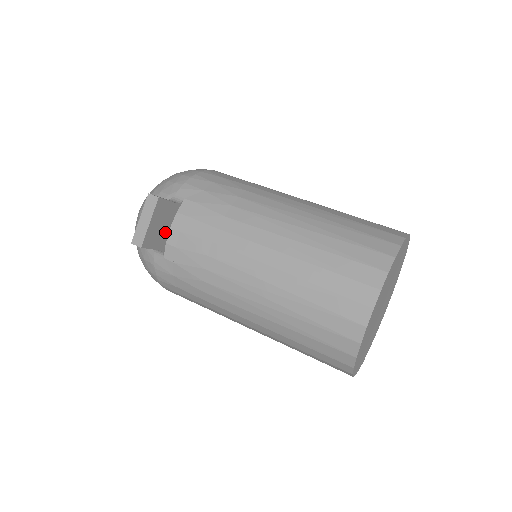
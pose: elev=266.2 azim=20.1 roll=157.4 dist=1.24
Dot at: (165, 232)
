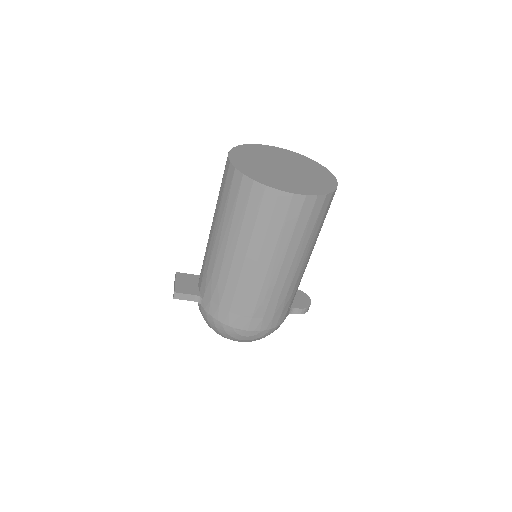
Dot at: (195, 287)
